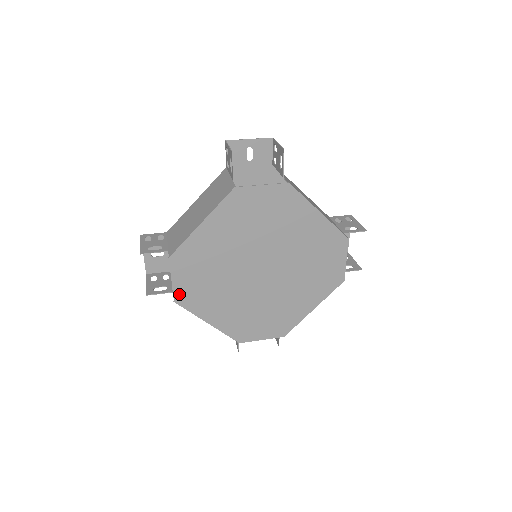
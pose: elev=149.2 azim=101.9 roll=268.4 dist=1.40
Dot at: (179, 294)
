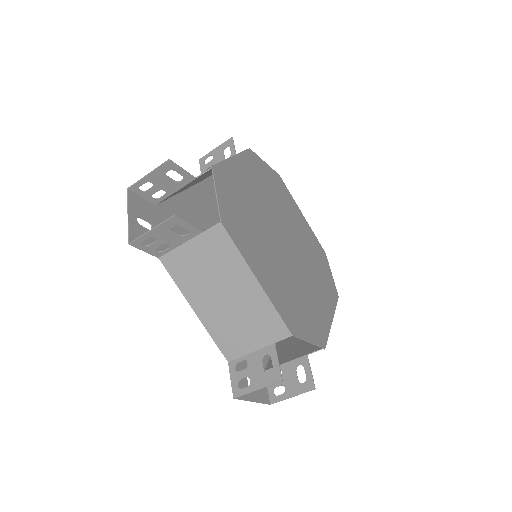
Dot at: (225, 216)
